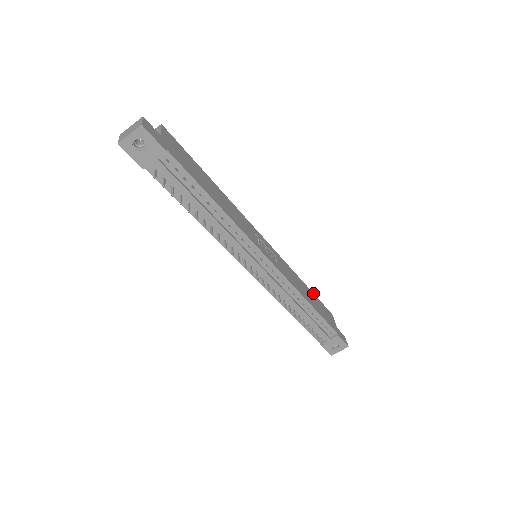
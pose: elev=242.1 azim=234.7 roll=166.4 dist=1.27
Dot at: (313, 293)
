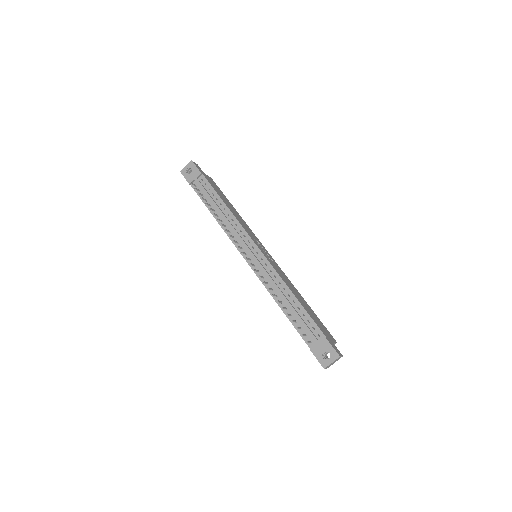
Dot at: occluded
